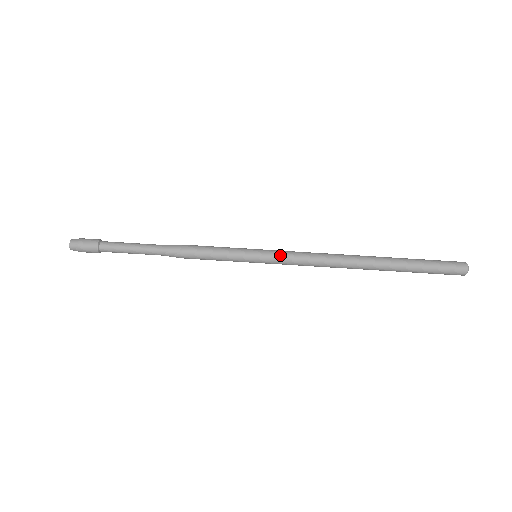
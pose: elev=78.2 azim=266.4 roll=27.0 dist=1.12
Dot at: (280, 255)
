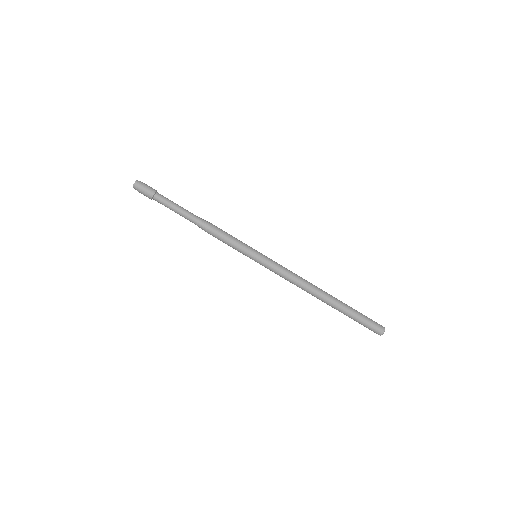
Dot at: (273, 261)
